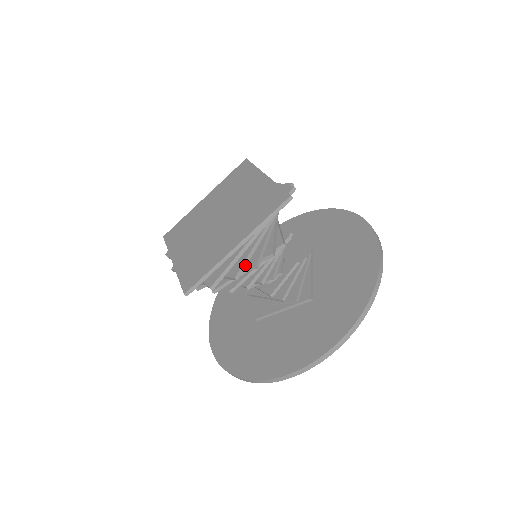
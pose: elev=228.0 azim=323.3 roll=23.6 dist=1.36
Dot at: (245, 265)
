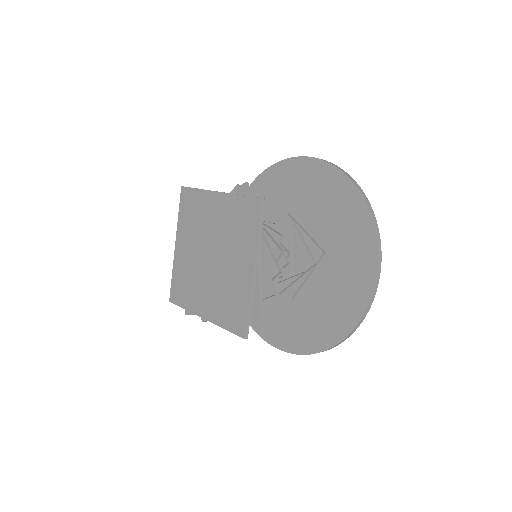
Dot at: occluded
